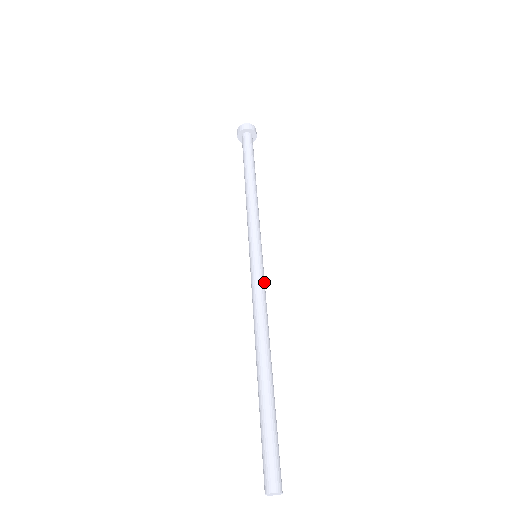
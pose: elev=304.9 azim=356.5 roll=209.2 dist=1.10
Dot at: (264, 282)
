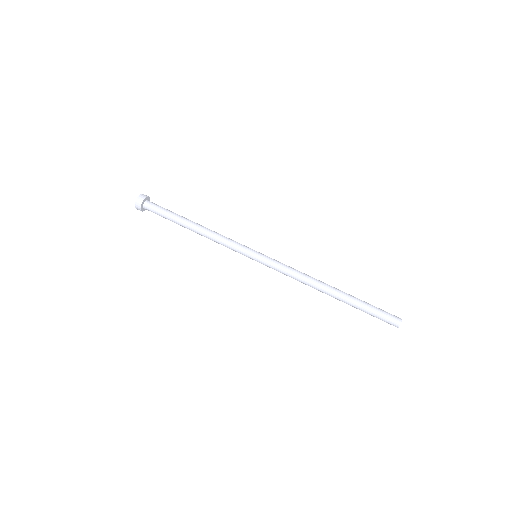
Dot at: (279, 262)
